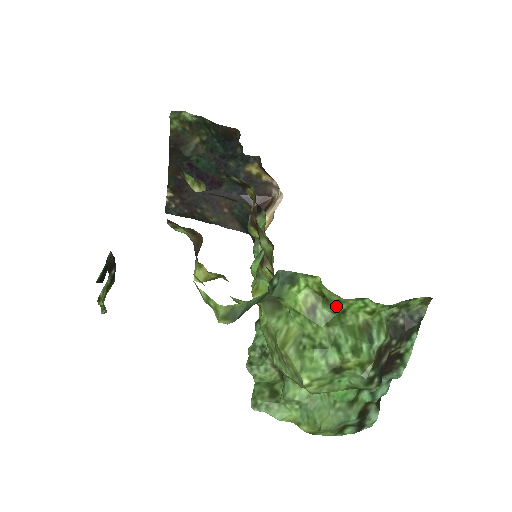
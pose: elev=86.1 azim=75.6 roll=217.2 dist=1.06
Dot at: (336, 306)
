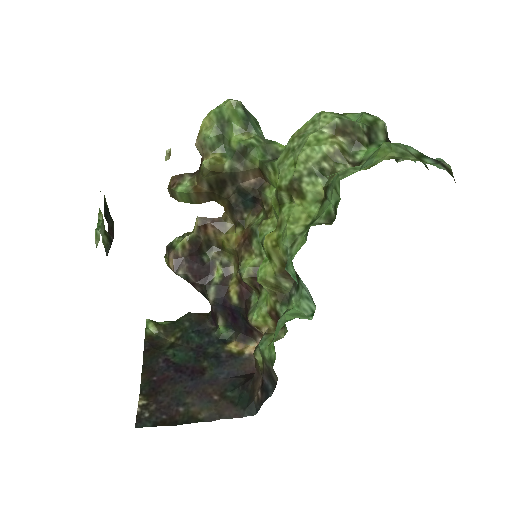
Dot at: occluded
